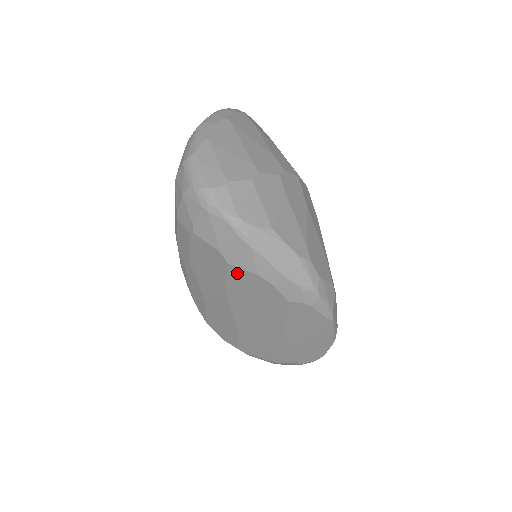
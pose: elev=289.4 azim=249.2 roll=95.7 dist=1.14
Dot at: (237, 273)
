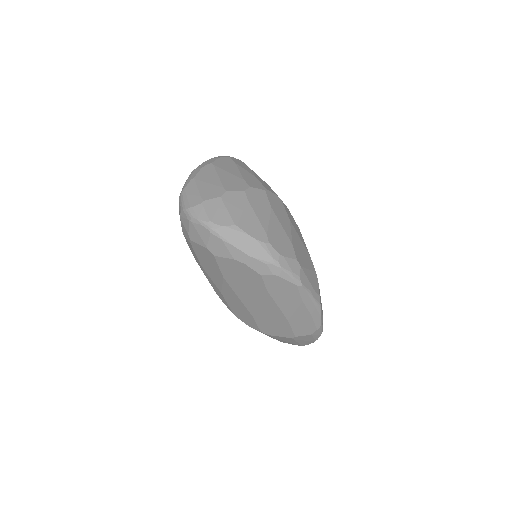
Dot at: (223, 262)
